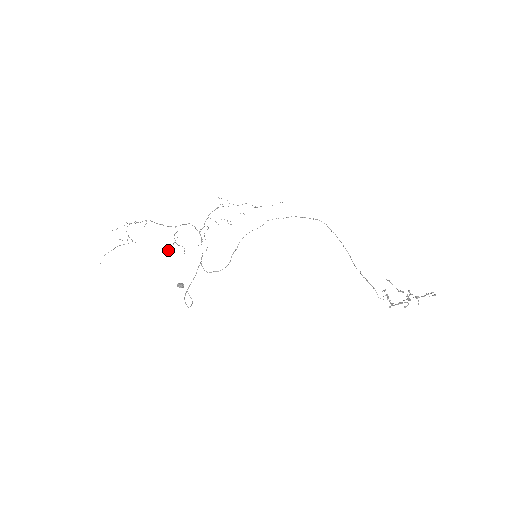
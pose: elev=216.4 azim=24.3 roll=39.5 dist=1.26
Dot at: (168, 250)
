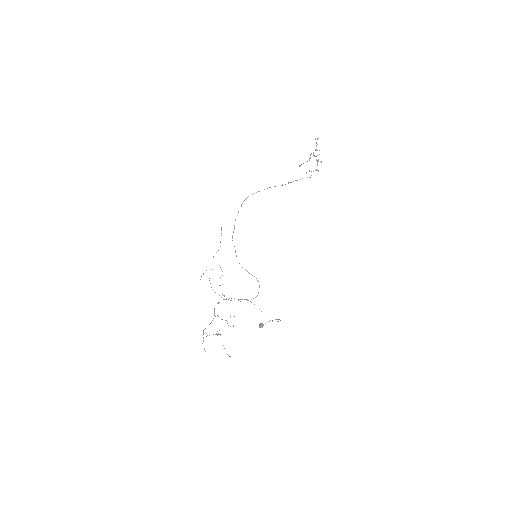
Dot at: occluded
